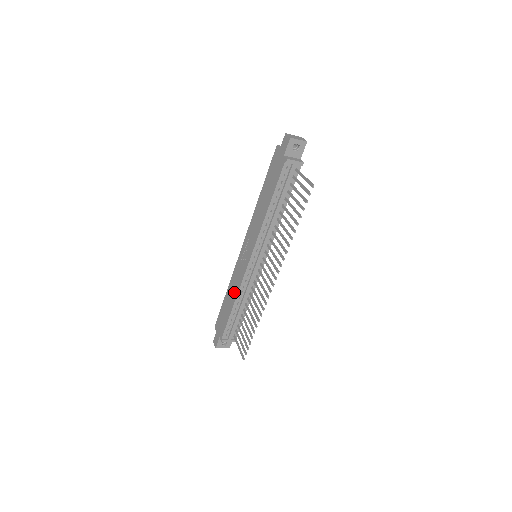
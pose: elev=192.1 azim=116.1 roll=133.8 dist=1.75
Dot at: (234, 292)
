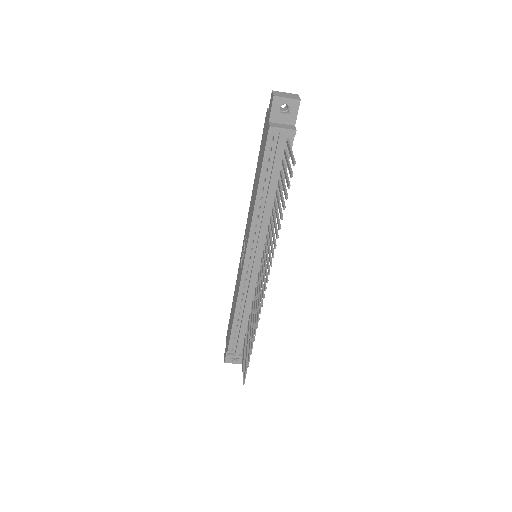
Dot at: (235, 299)
